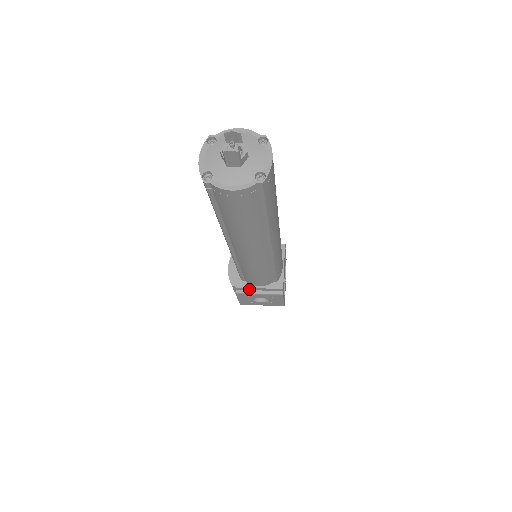
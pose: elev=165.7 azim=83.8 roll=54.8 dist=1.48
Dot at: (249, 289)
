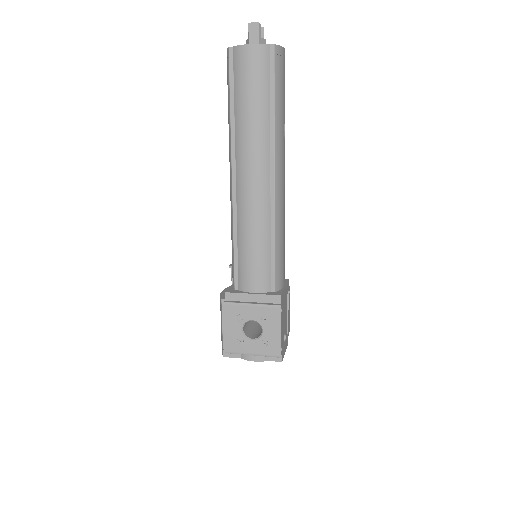
Dot at: (241, 299)
